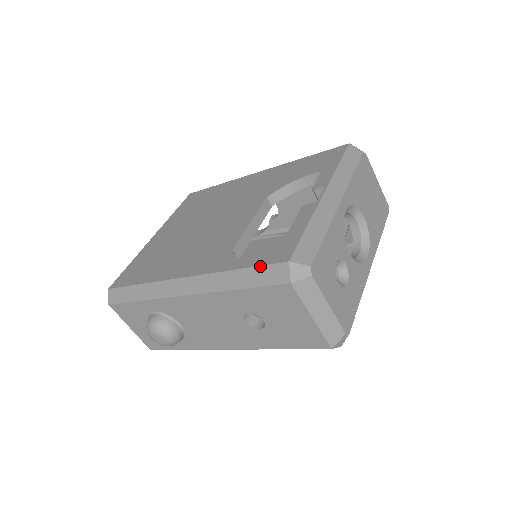
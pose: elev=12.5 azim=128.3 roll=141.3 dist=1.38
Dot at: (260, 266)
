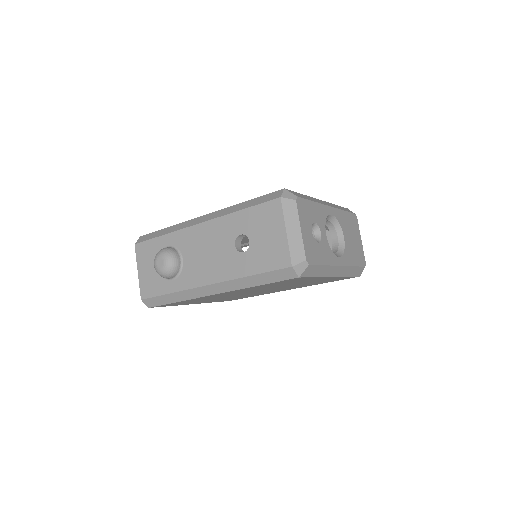
Dot at: (263, 195)
